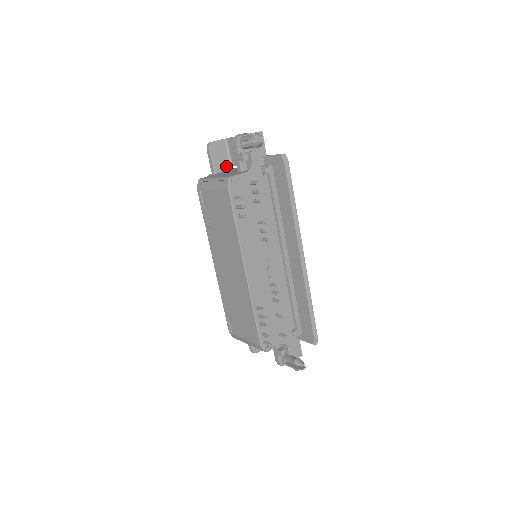
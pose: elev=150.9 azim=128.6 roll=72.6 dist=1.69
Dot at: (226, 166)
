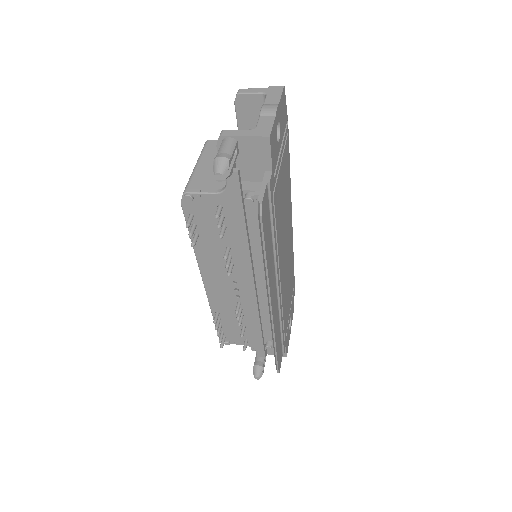
Dot at: occluded
